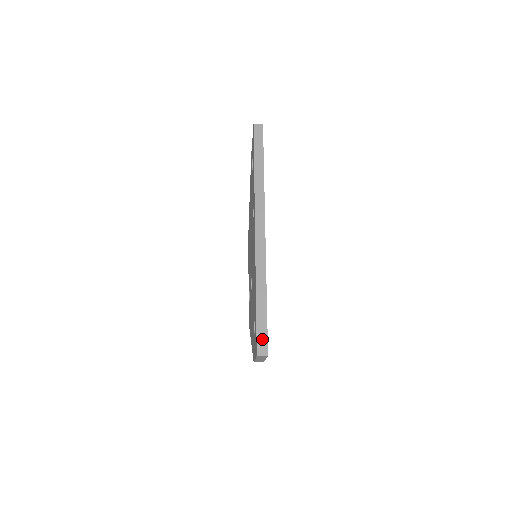
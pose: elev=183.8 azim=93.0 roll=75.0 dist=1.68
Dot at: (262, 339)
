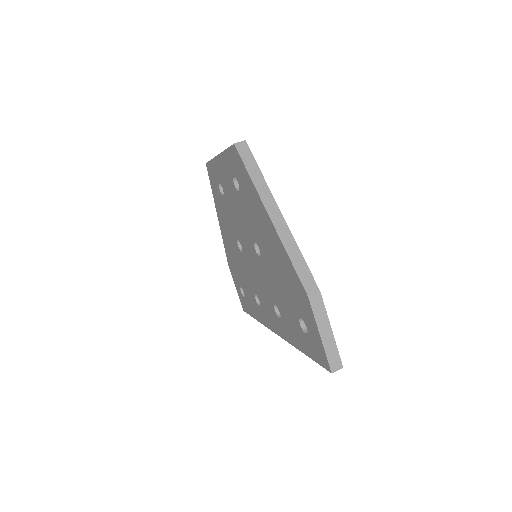
Dot at: occluded
